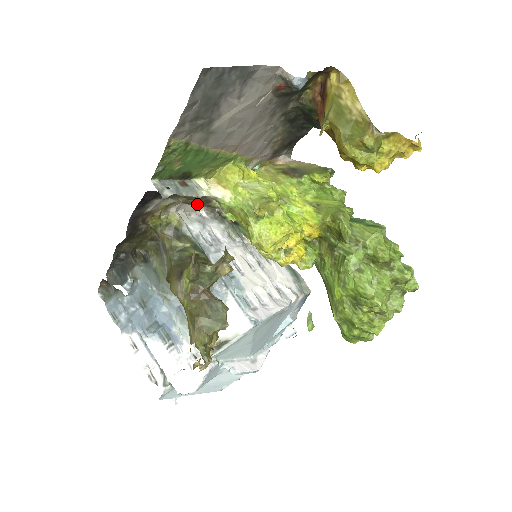
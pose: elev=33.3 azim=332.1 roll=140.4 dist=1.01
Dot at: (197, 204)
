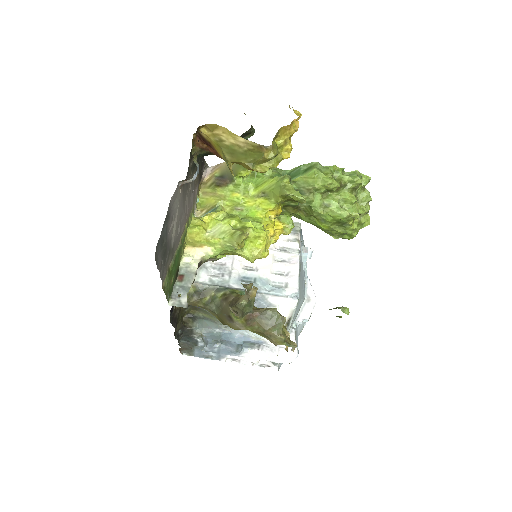
Dot at: occluded
